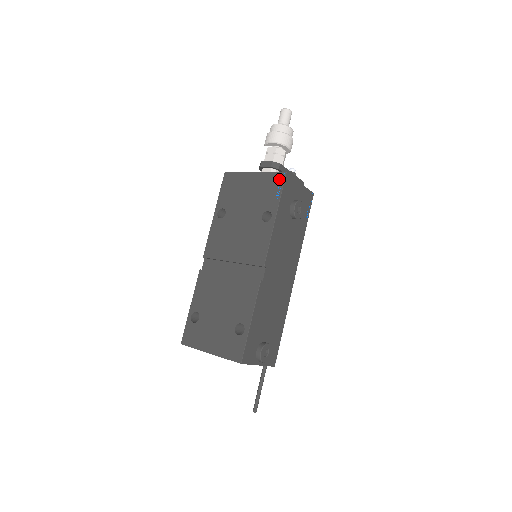
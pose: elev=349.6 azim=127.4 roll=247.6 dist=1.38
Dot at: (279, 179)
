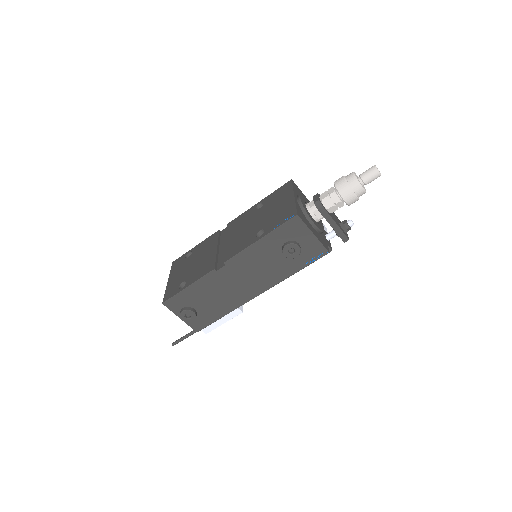
Dot at: (291, 215)
